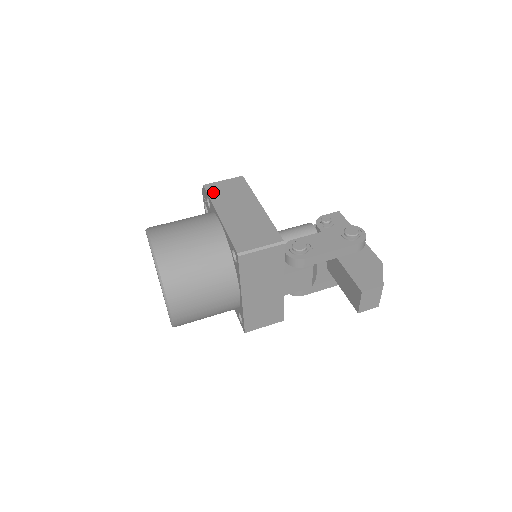
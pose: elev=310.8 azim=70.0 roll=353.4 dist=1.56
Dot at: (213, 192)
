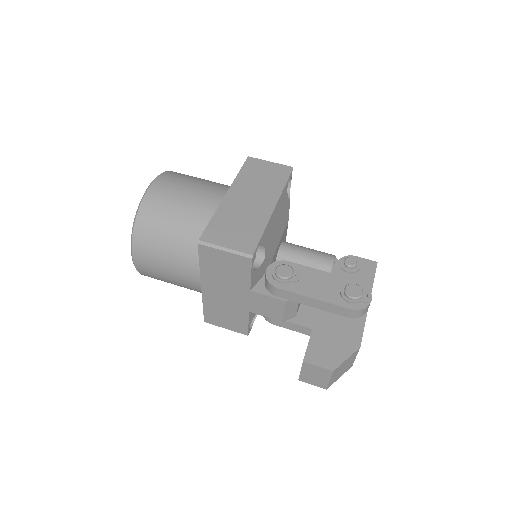
Dot at: (248, 168)
